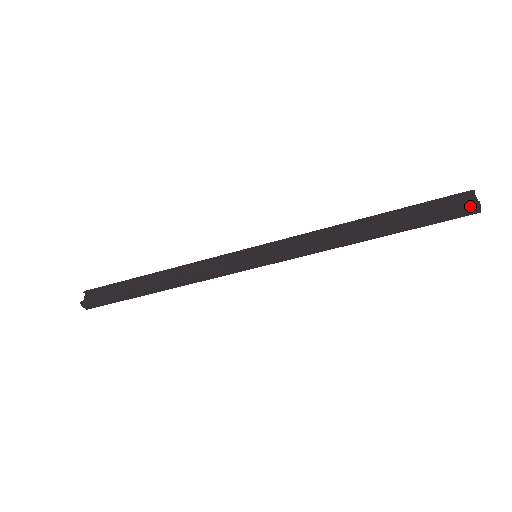
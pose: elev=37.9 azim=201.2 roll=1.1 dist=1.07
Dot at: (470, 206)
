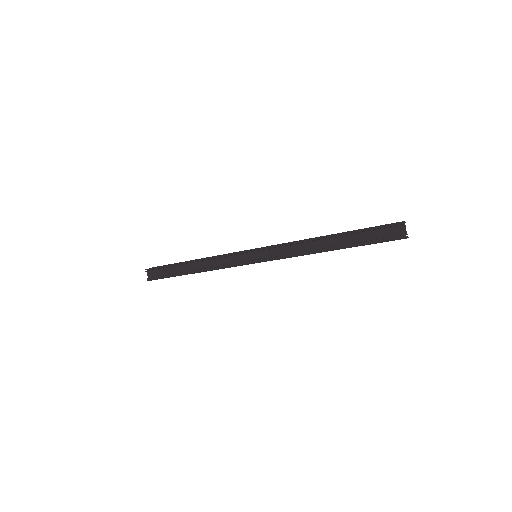
Dot at: (400, 239)
